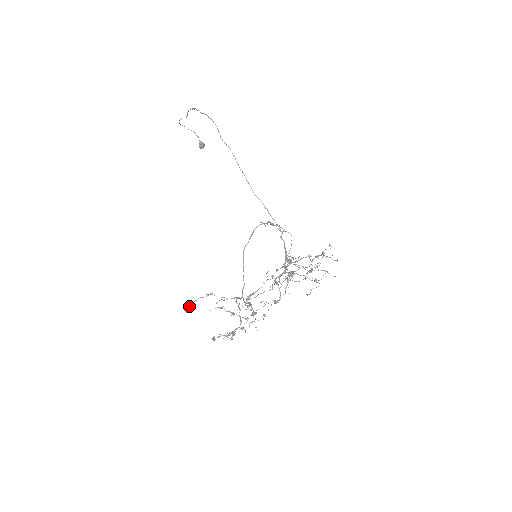
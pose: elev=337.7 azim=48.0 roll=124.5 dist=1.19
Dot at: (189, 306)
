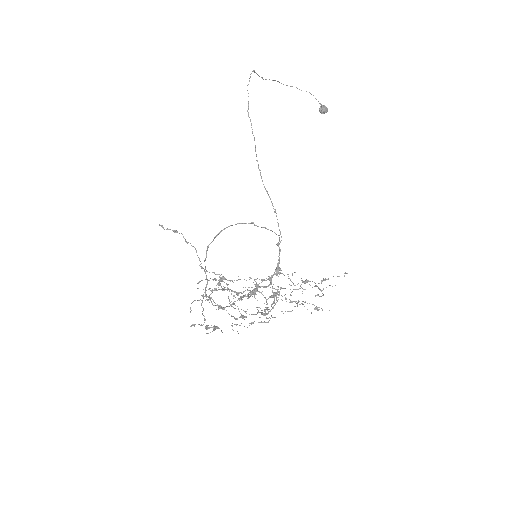
Dot at: (197, 283)
